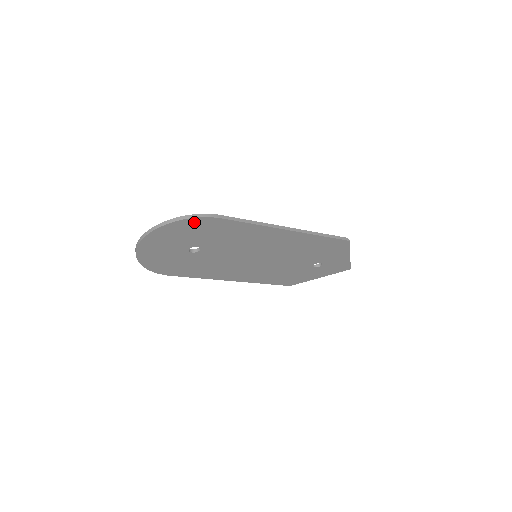
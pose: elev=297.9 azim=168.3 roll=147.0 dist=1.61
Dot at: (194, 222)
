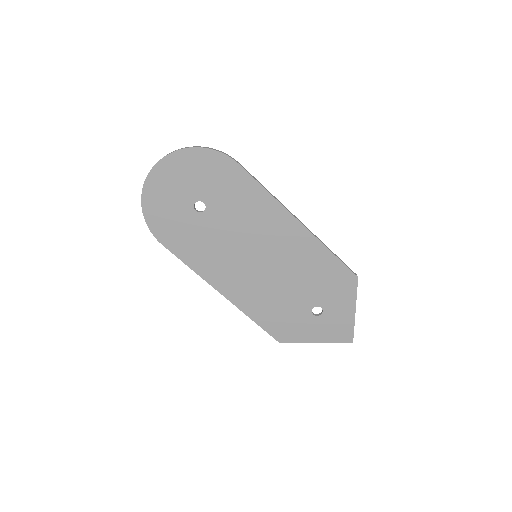
Dot at: (213, 158)
